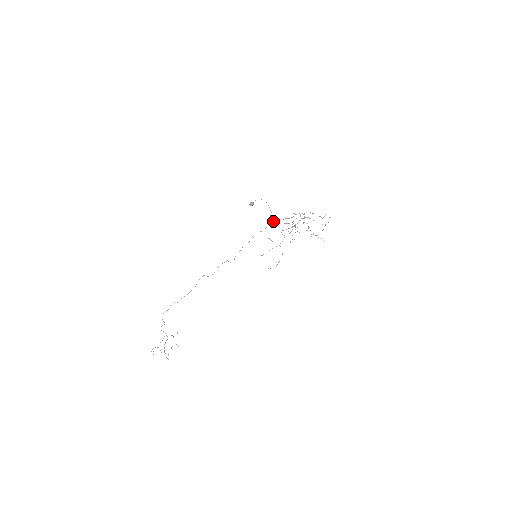
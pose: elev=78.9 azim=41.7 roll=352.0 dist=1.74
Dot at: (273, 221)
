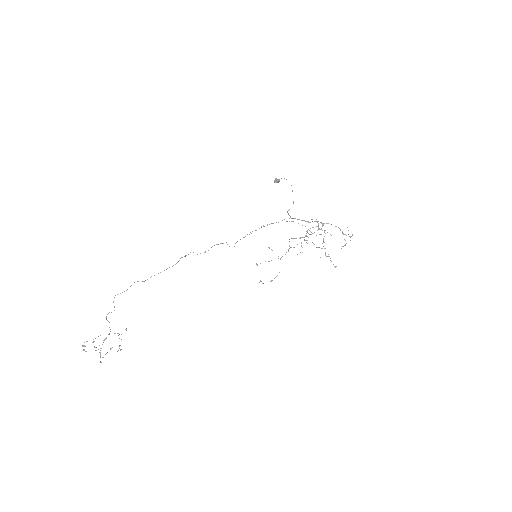
Dot at: (290, 216)
